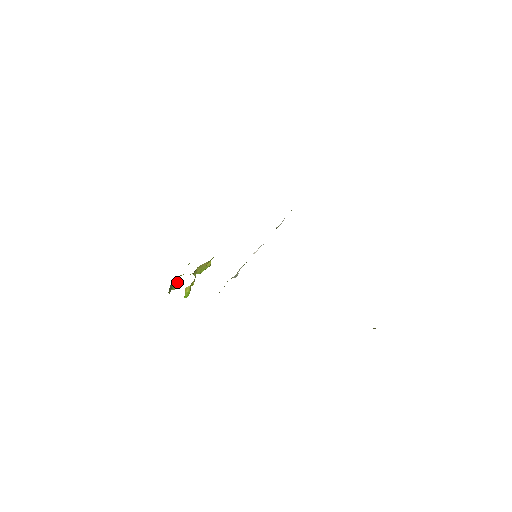
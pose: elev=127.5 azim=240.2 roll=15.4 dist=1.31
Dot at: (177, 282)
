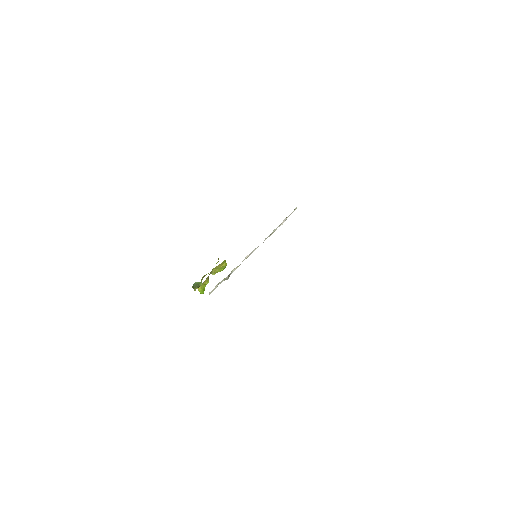
Dot at: (198, 282)
